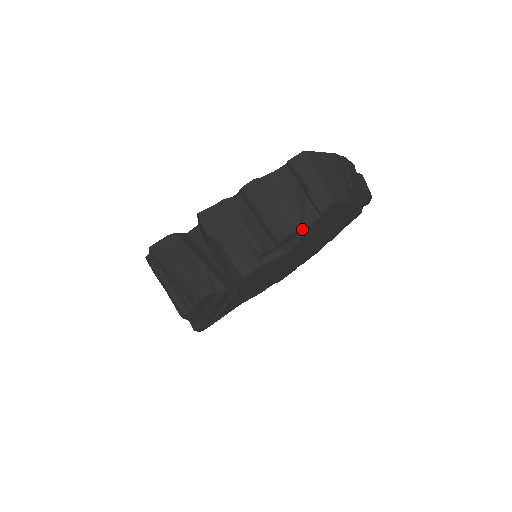
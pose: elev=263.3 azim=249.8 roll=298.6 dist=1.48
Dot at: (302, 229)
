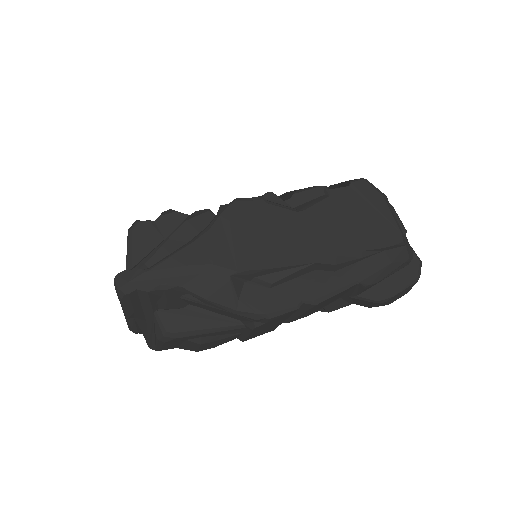
Dot at: (325, 188)
